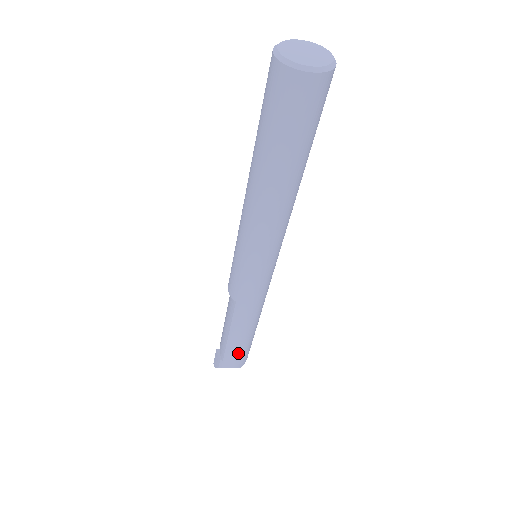
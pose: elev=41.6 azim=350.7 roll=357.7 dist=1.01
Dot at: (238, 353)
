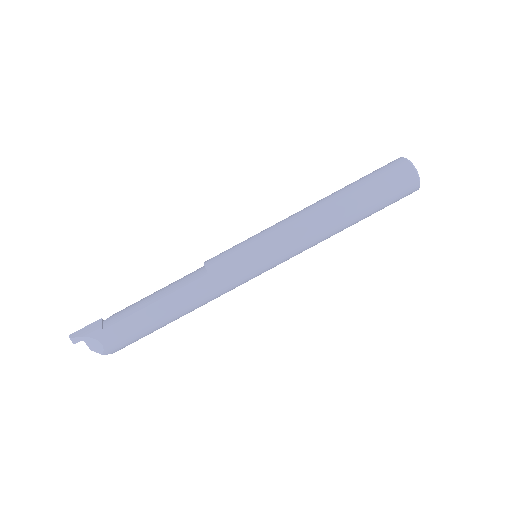
Dot at: (133, 330)
